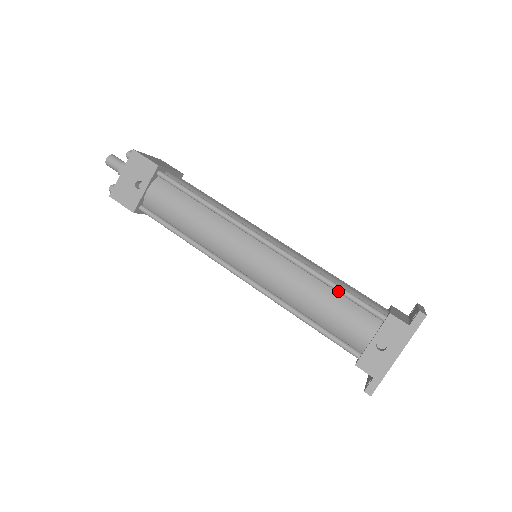
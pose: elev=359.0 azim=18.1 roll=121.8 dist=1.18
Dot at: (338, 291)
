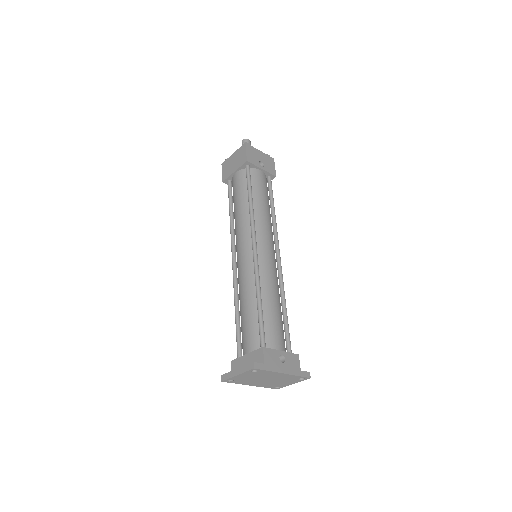
Dot at: (286, 316)
